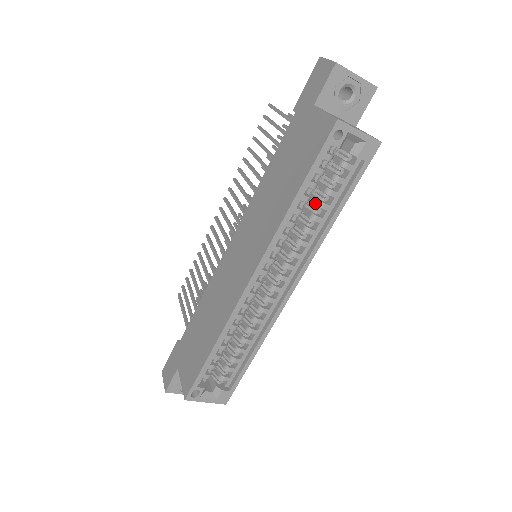
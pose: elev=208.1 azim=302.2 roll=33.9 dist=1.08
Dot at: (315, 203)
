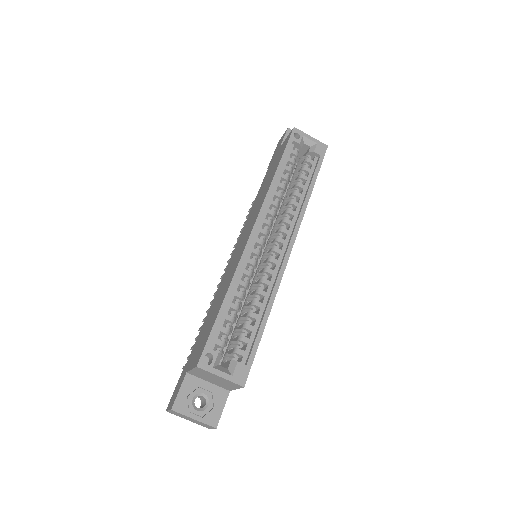
Dot at: (293, 187)
